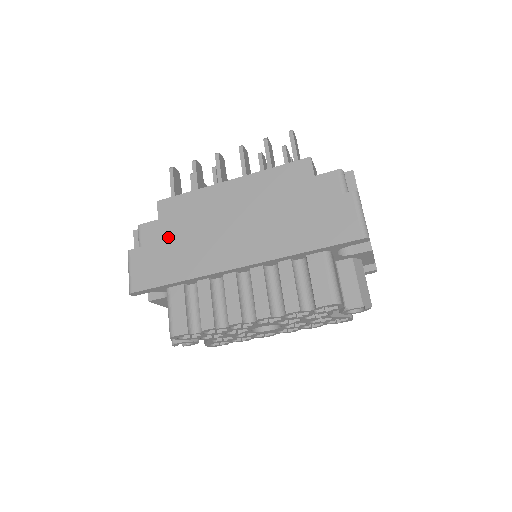
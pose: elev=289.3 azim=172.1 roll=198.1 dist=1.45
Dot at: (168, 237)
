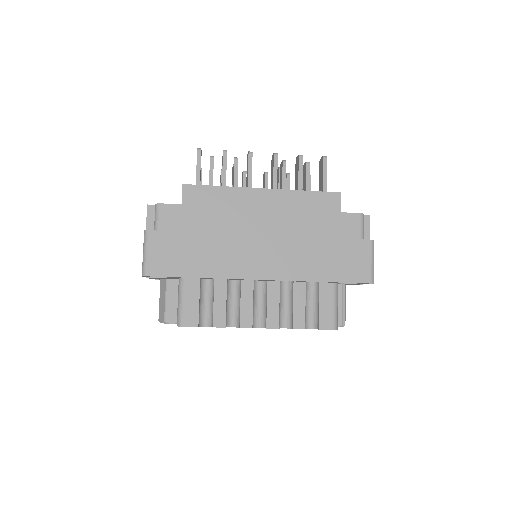
Dot at: (190, 227)
